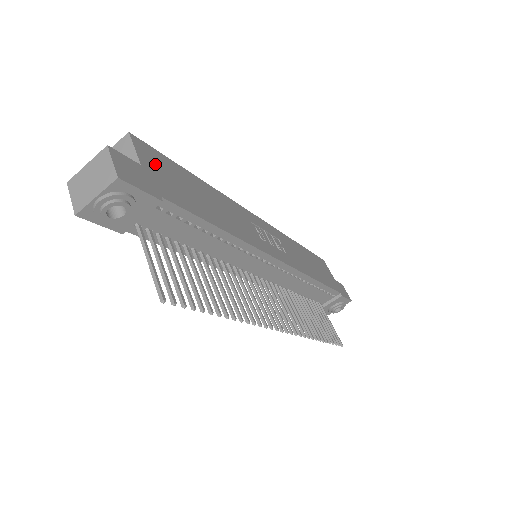
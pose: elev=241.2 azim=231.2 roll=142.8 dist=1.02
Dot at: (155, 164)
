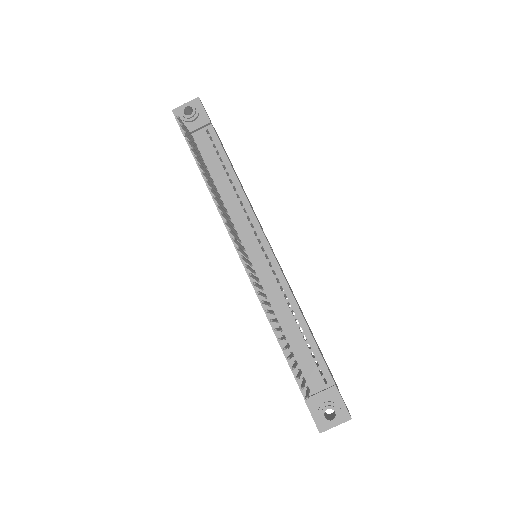
Dot at: occluded
